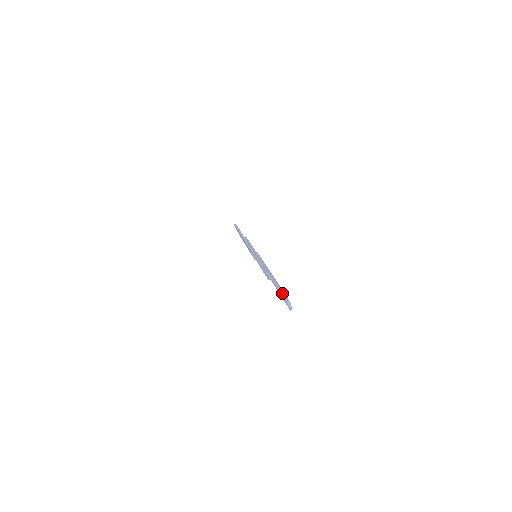
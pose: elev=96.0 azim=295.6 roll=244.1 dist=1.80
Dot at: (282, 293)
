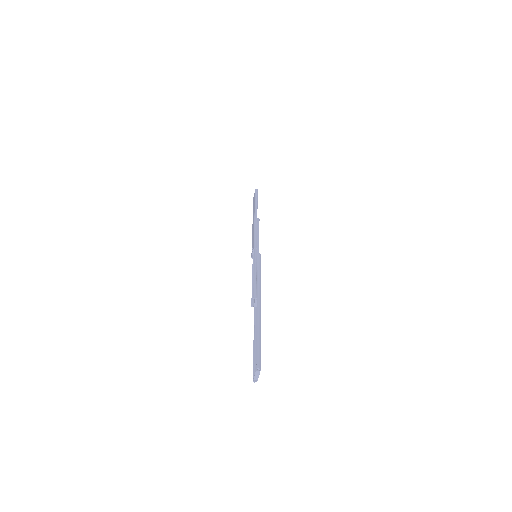
Dot at: (258, 353)
